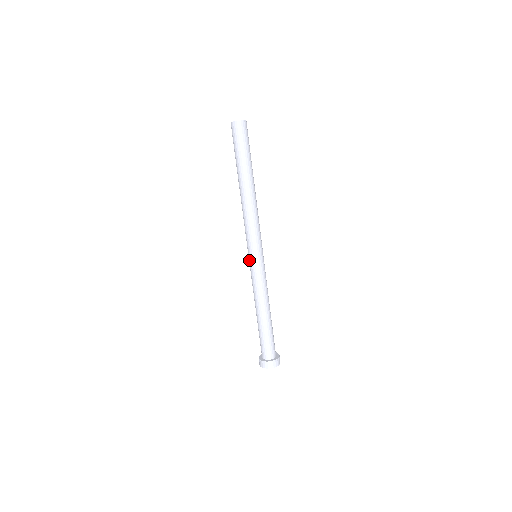
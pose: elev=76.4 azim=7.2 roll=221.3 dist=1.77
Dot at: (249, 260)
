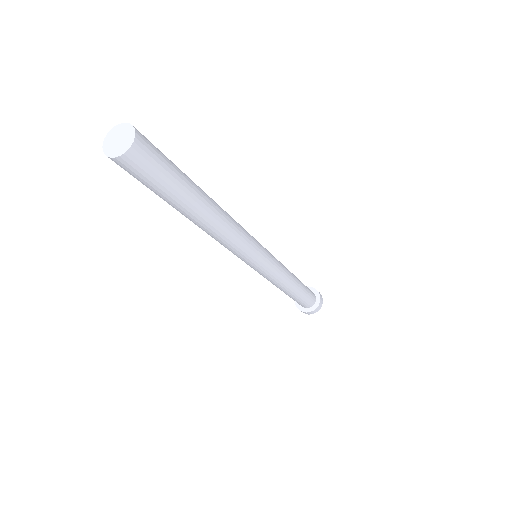
Dot at: occluded
